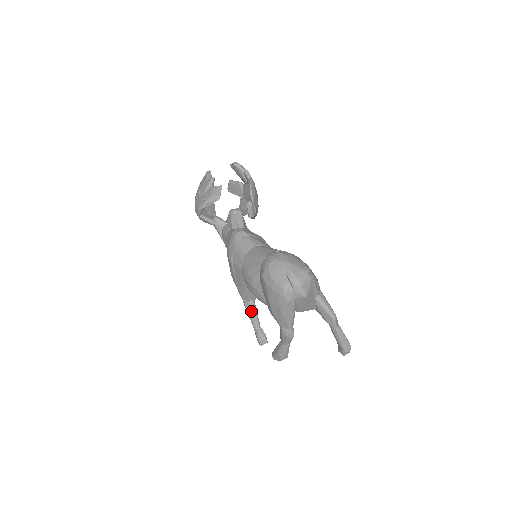
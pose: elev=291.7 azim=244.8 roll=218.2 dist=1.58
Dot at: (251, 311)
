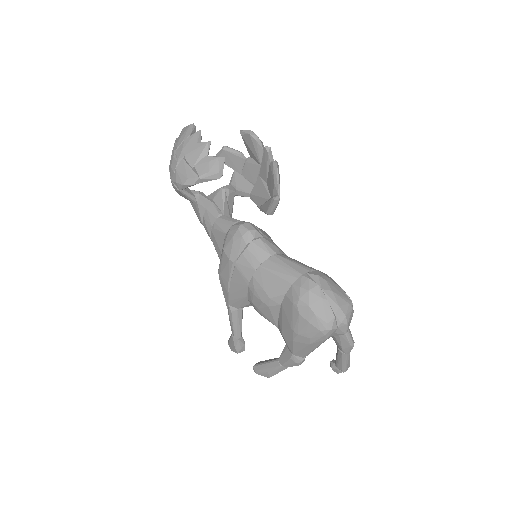
Dot at: (237, 319)
